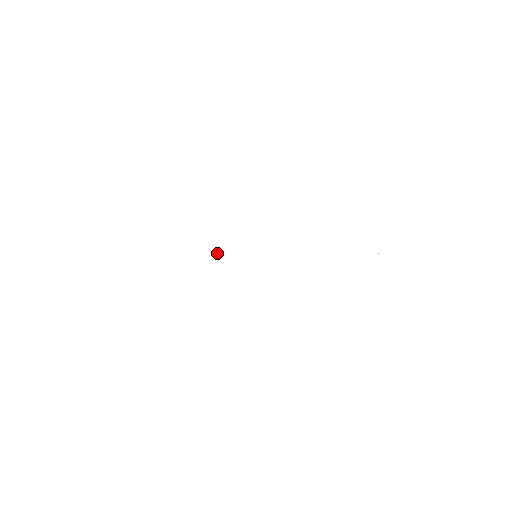
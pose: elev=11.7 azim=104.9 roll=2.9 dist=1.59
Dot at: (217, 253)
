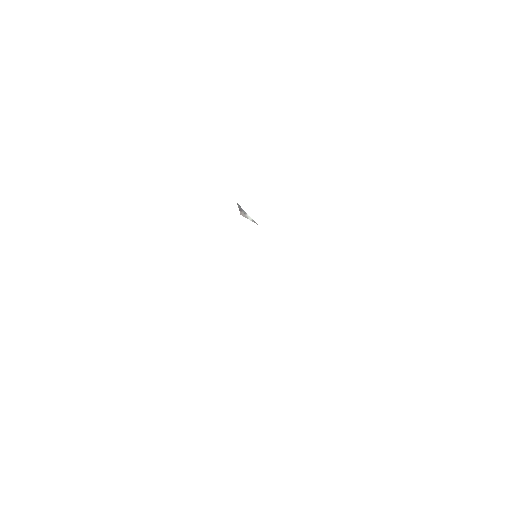
Dot at: (250, 217)
